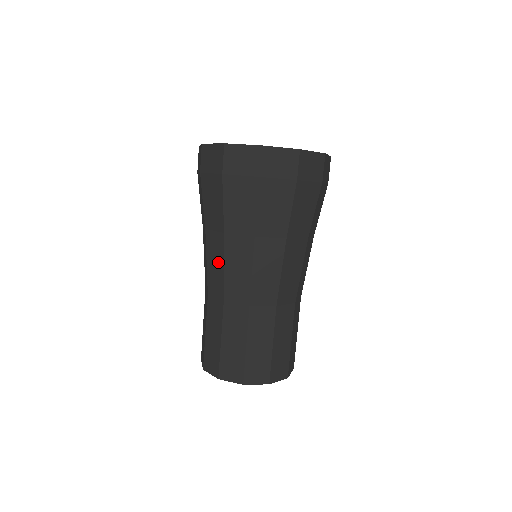
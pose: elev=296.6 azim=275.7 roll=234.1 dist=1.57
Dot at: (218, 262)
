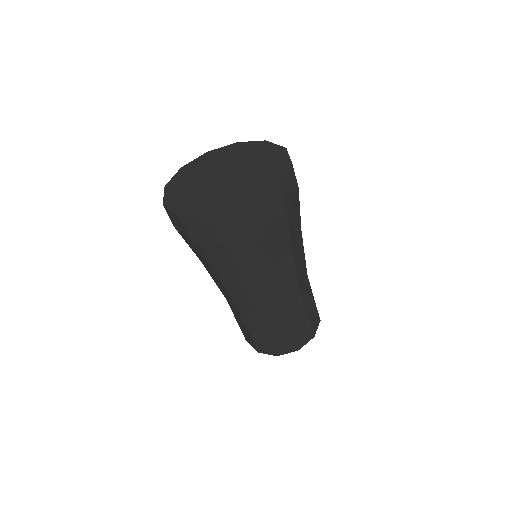
Dot at: (242, 293)
